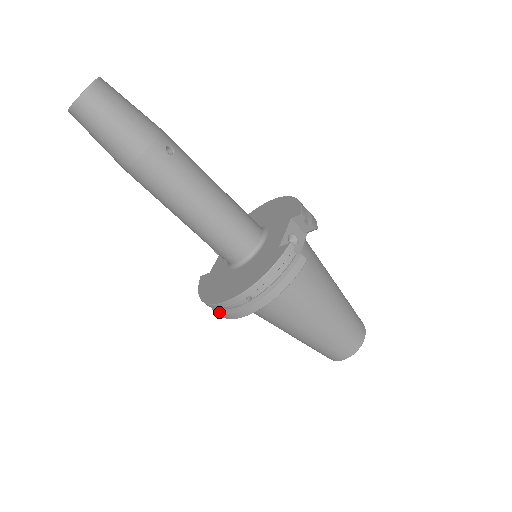
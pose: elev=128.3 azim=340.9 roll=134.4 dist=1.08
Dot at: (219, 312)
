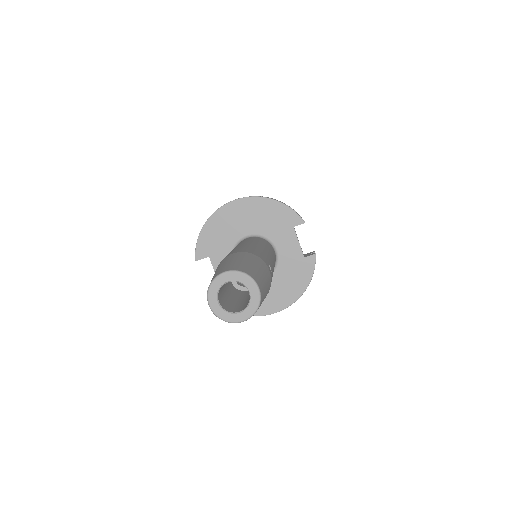
Dot at: occluded
